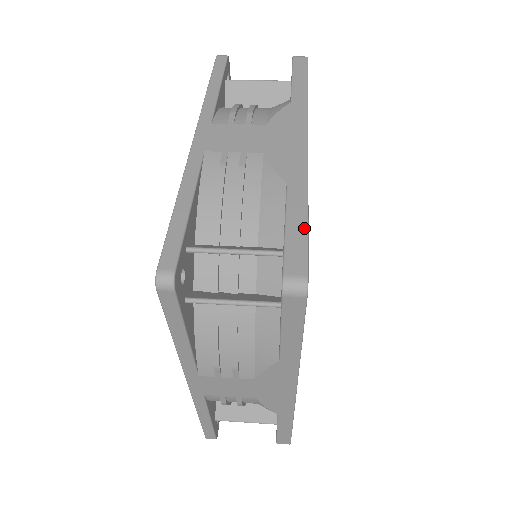
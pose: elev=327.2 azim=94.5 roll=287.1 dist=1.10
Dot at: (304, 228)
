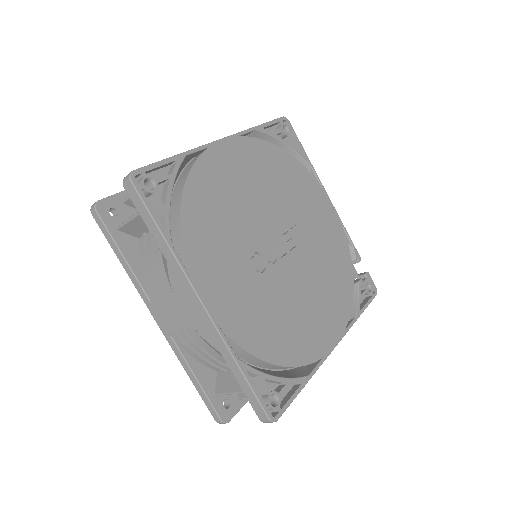
Dot at: (161, 160)
